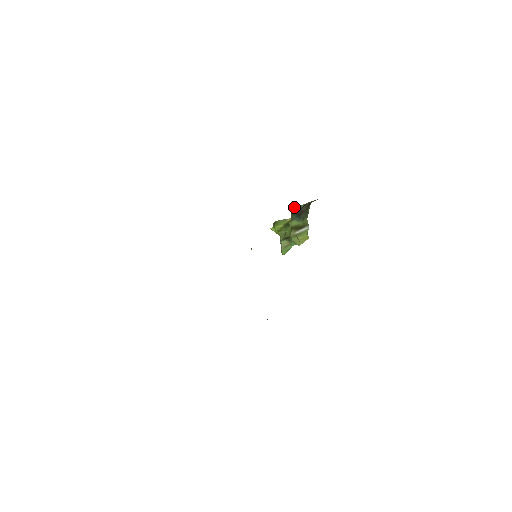
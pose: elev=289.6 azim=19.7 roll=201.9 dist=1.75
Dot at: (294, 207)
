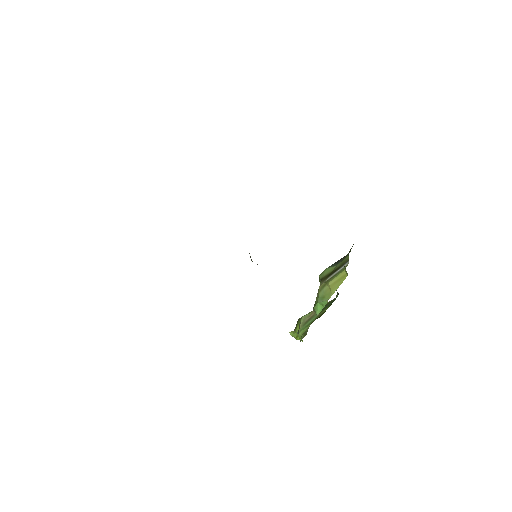
Dot at: occluded
